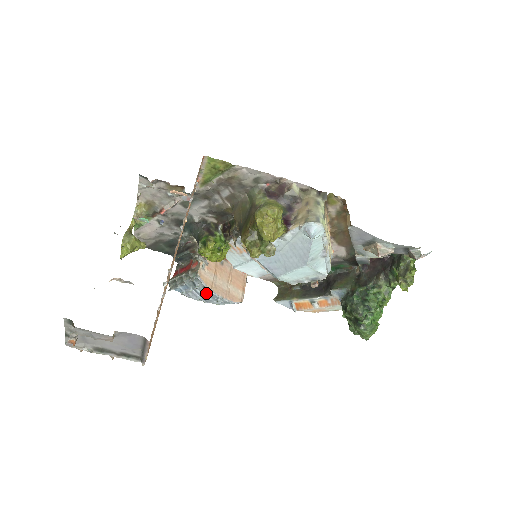
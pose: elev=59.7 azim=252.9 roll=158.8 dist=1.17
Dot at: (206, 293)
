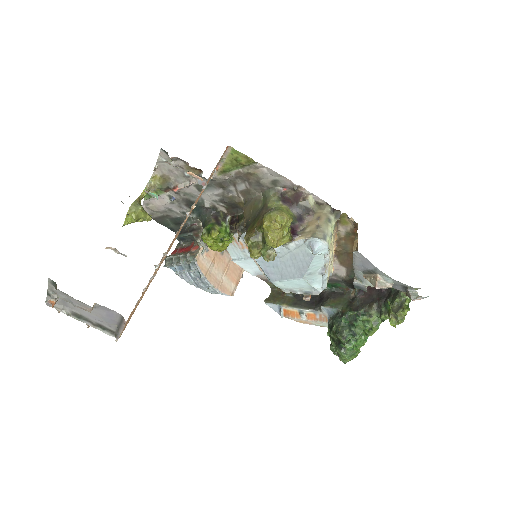
Dot at: (199, 279)
